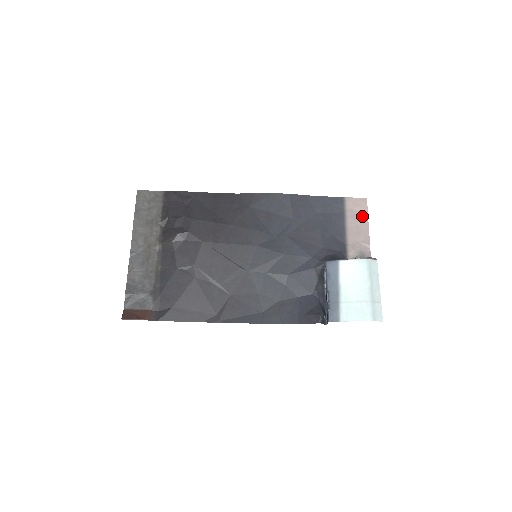
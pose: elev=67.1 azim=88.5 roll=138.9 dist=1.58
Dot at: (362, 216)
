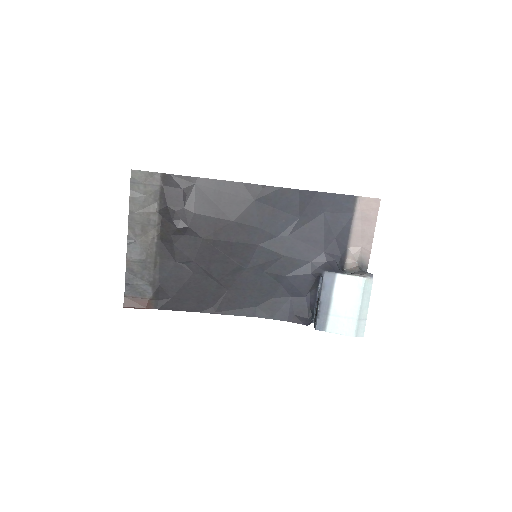
Dot at: (371, 219)
